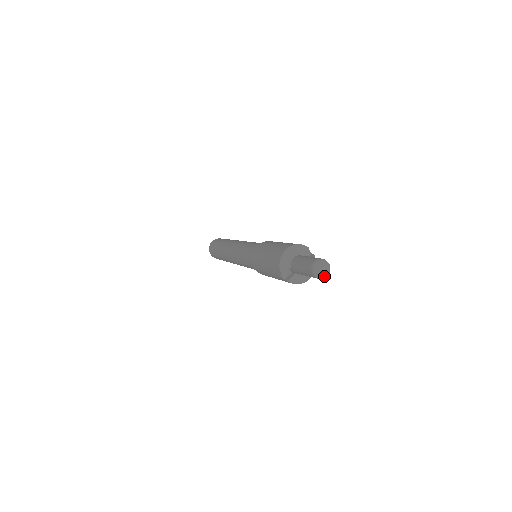
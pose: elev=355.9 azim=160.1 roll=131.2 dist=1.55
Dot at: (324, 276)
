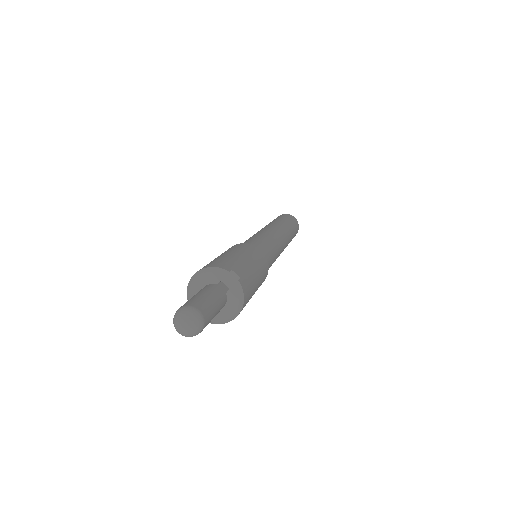
Dot at: (188, 335)
